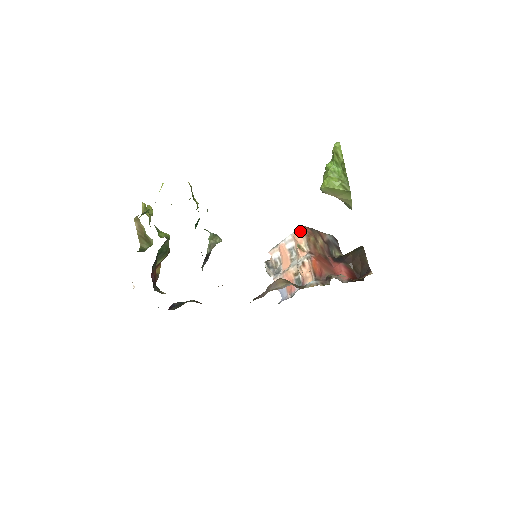
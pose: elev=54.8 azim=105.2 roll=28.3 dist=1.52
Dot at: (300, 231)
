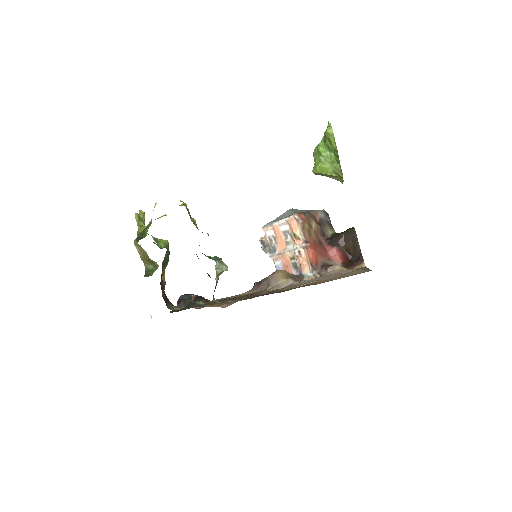
Dot at: (294, 219)
